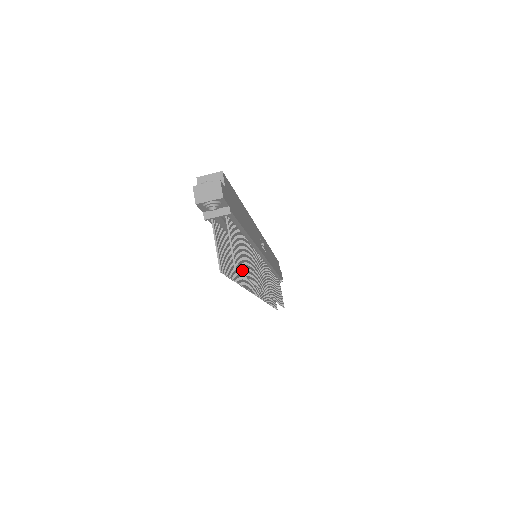
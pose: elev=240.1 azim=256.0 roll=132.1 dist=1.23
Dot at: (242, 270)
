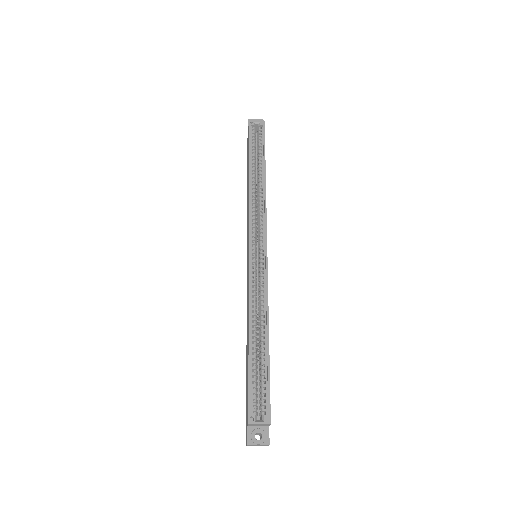
Dot at: occluded
